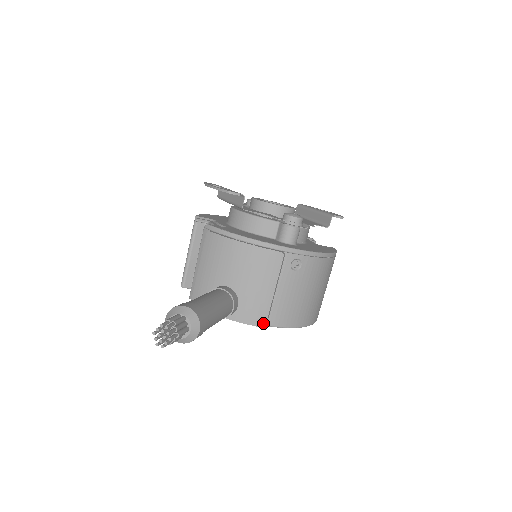
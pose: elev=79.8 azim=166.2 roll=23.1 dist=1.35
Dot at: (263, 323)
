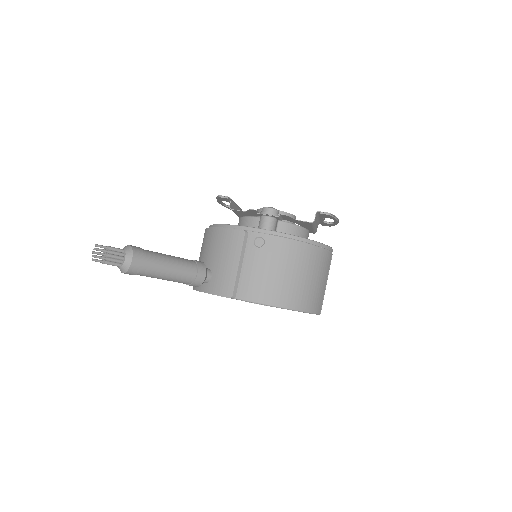
Dot at: (230, 294)
